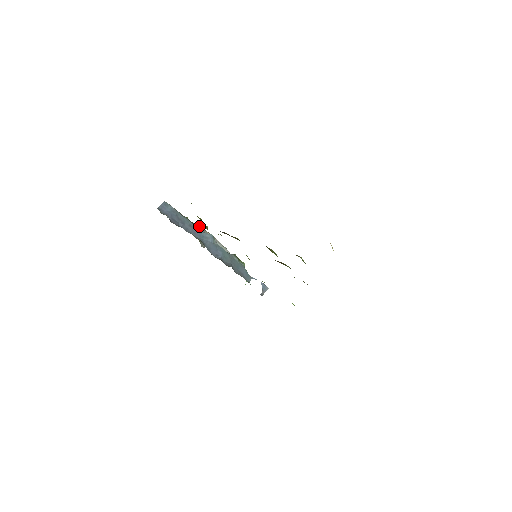
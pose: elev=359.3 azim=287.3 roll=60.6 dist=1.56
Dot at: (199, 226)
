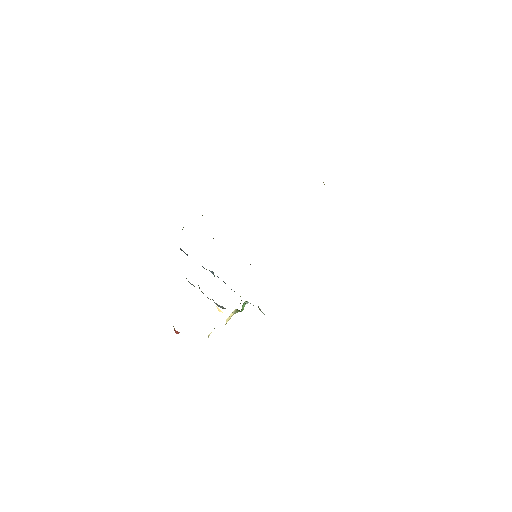
Dot at: occluded
